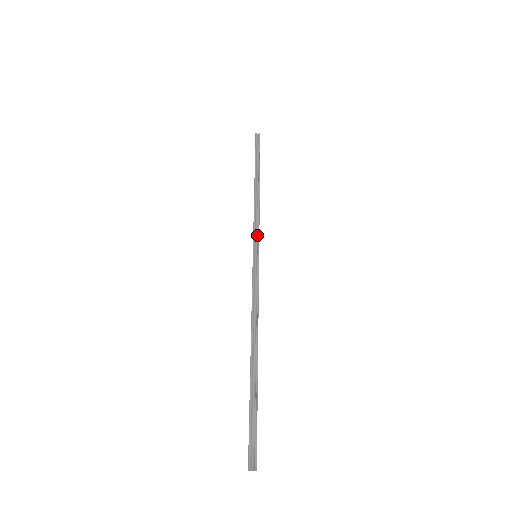
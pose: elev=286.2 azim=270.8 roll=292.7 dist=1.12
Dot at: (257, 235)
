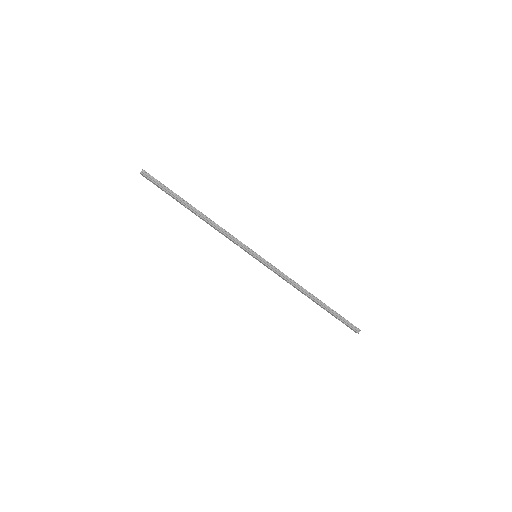
Dot at: (243, 245)
